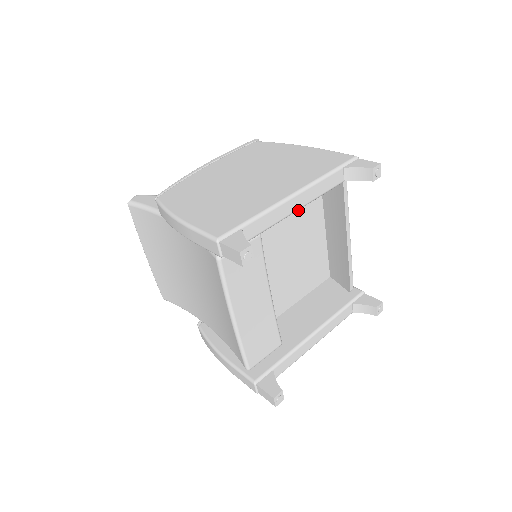
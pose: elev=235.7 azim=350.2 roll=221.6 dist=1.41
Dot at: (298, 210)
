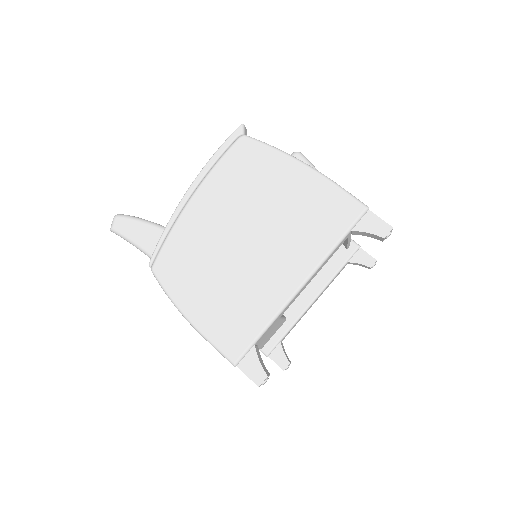
Dot at: occluded
